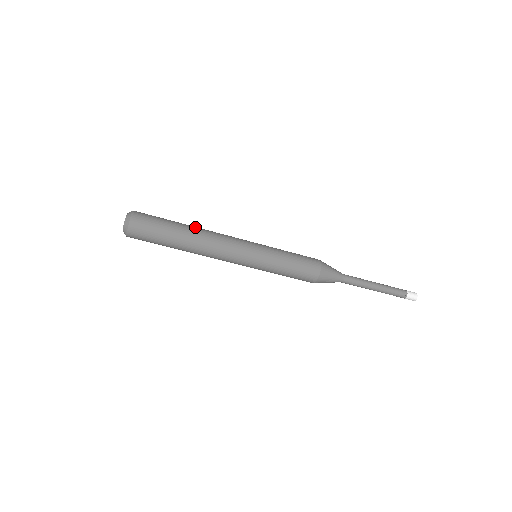
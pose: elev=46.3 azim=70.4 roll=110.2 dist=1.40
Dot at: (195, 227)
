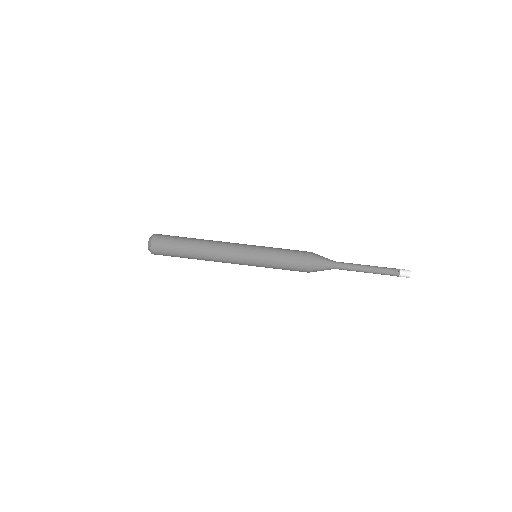
Dot at: occluded
